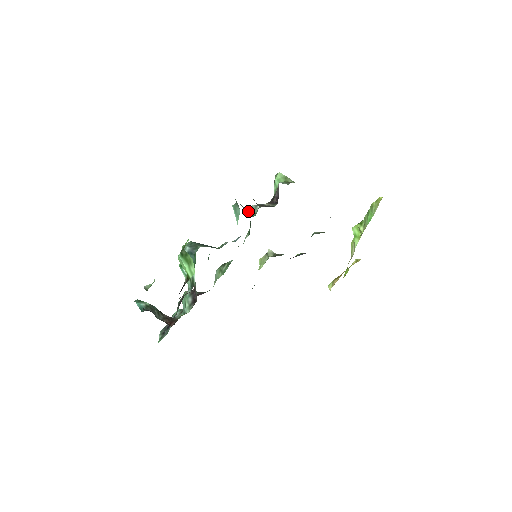
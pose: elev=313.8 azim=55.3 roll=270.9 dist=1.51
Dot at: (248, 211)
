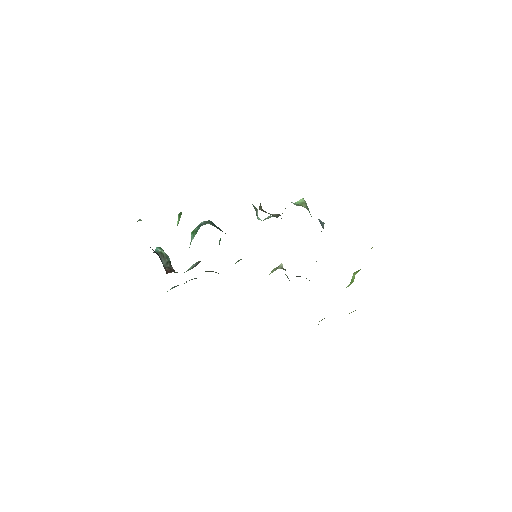
Dot at: (265, 218)
